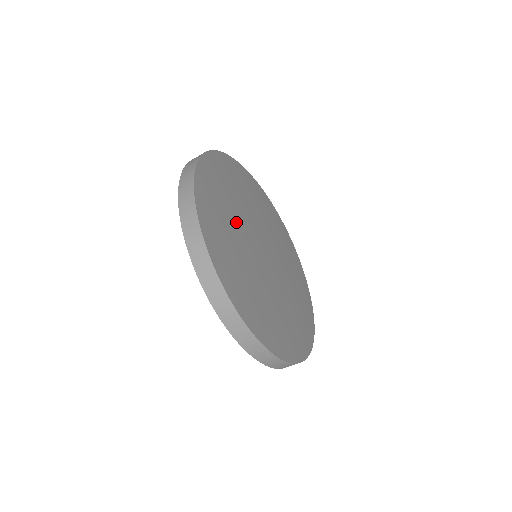
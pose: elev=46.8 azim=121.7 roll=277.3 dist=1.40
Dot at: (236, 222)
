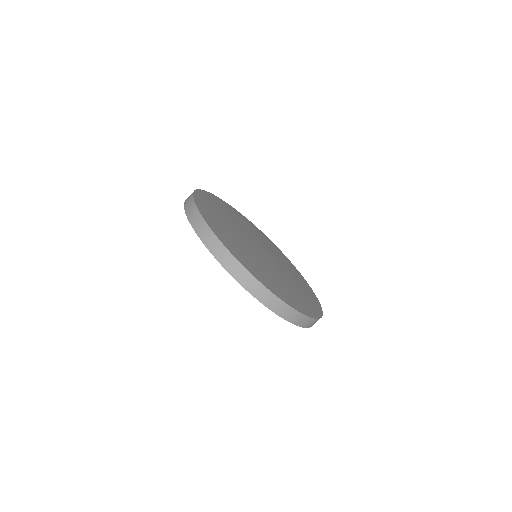
Dot at: (232, 225)
